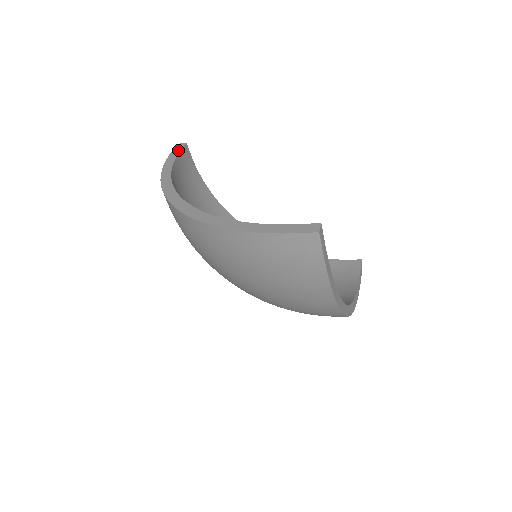
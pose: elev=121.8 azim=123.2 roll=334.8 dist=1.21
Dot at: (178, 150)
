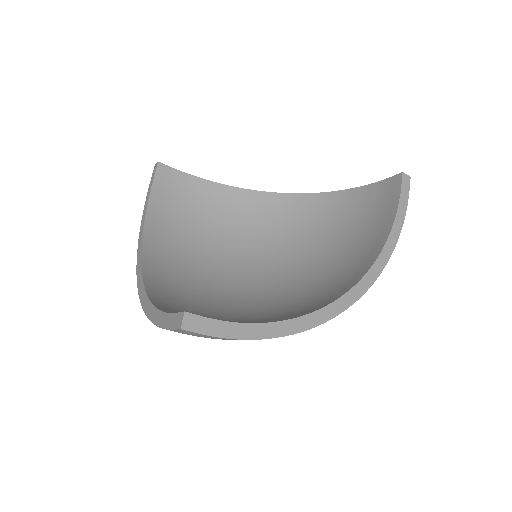
Dot at: (152, 178)
